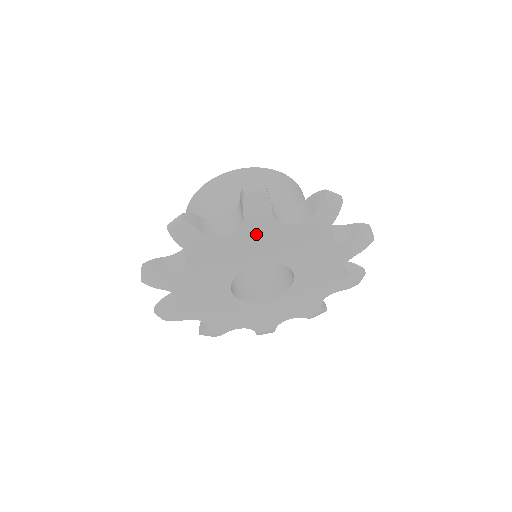
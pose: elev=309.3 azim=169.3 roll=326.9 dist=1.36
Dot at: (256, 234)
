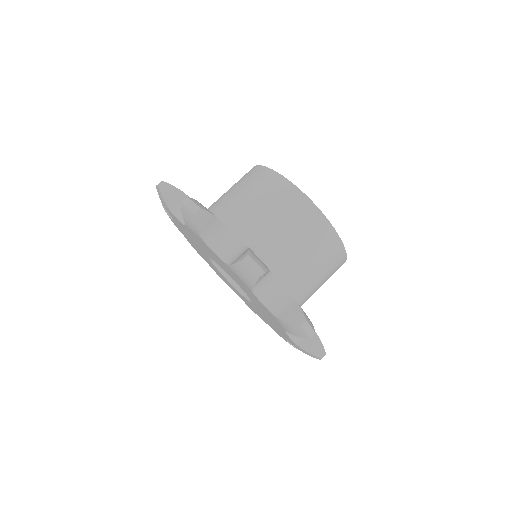
Dot at: occluded
